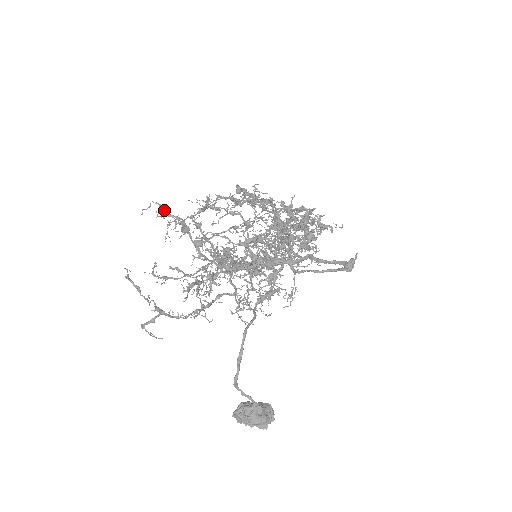
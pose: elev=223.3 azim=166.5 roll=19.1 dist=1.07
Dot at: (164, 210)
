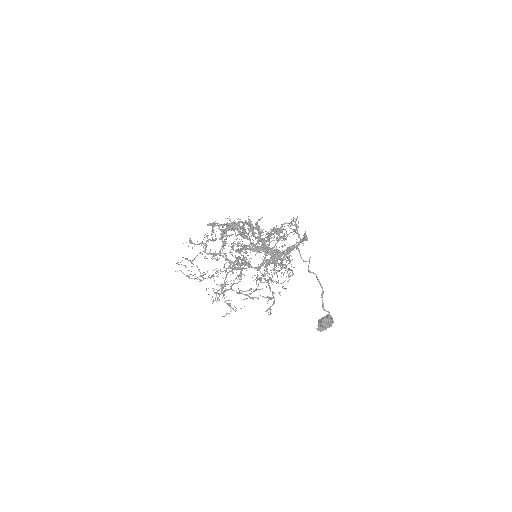
Dot at: (239, 245)
